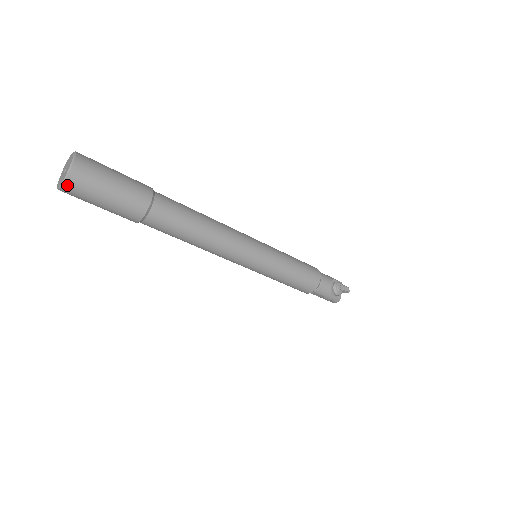
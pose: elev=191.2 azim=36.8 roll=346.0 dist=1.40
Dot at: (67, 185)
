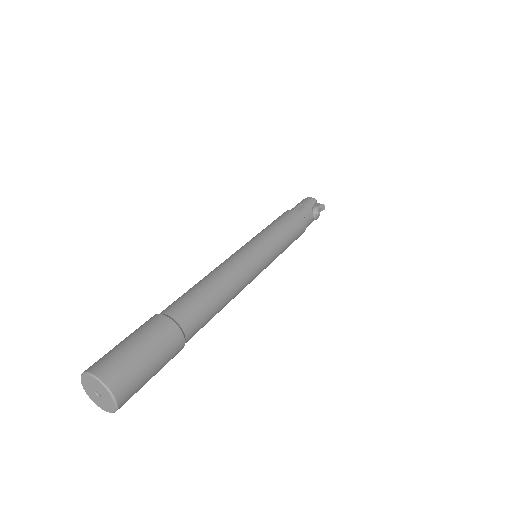
Dot at: occluded
